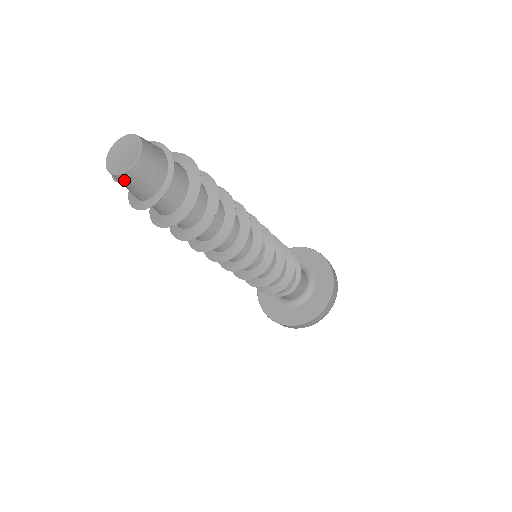
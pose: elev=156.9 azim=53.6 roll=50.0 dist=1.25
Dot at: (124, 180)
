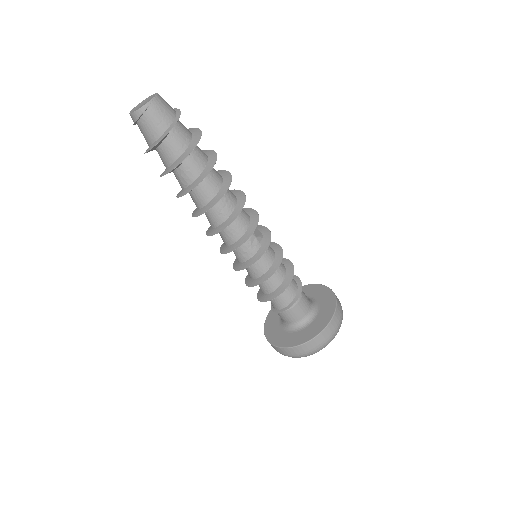
Dot at: (142, 117)
